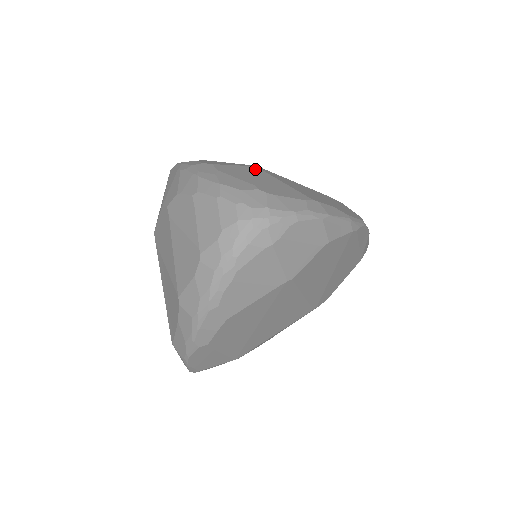
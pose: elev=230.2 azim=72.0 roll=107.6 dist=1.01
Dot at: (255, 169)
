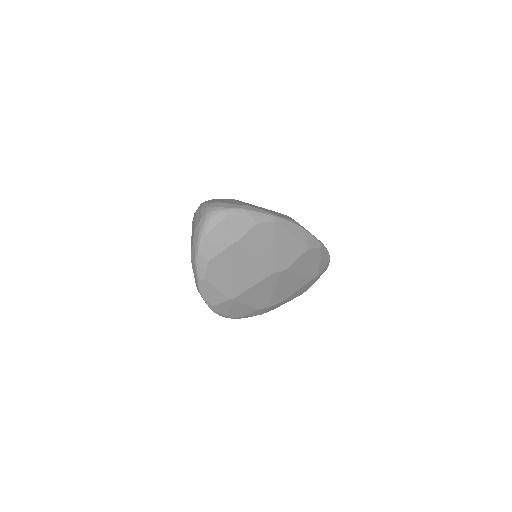
Dot at: (230, 199)
